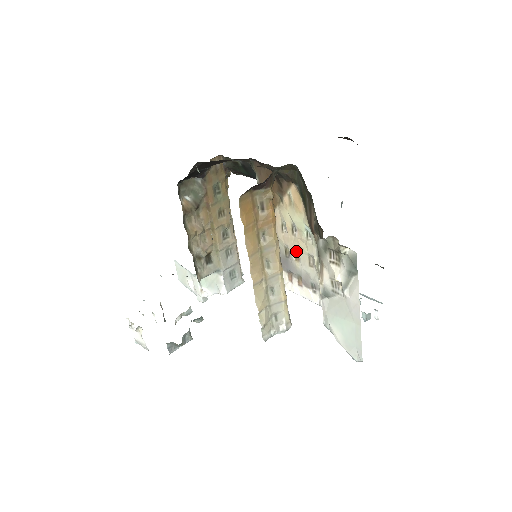
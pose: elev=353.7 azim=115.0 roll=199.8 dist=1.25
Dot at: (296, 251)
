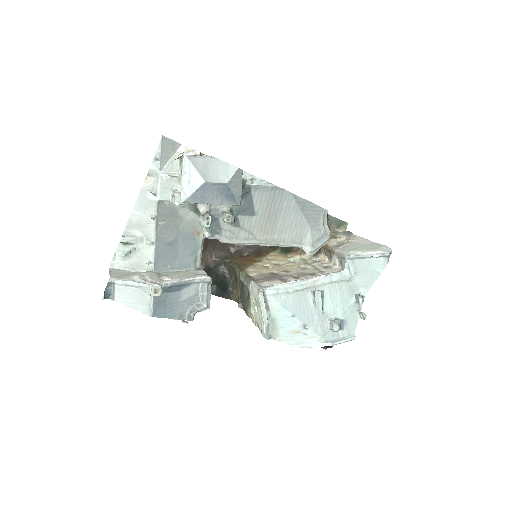
Dot at: (284, 270)
